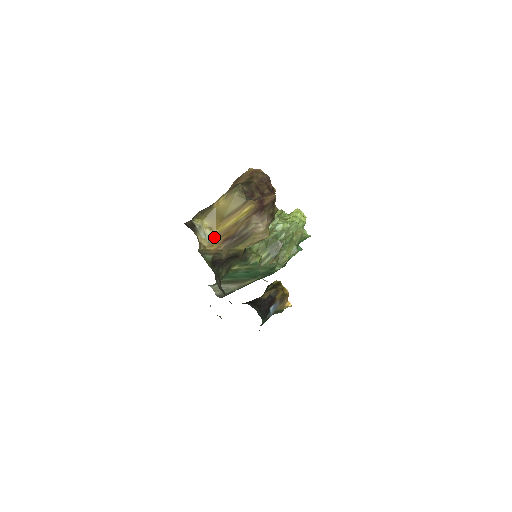
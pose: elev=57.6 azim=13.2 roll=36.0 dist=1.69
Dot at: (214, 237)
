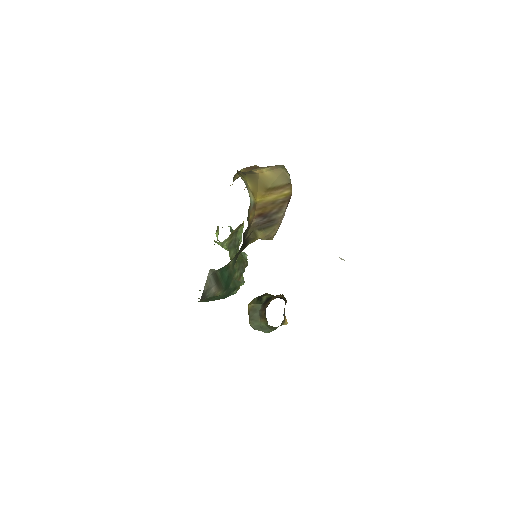
Dot at: (254, 205)
